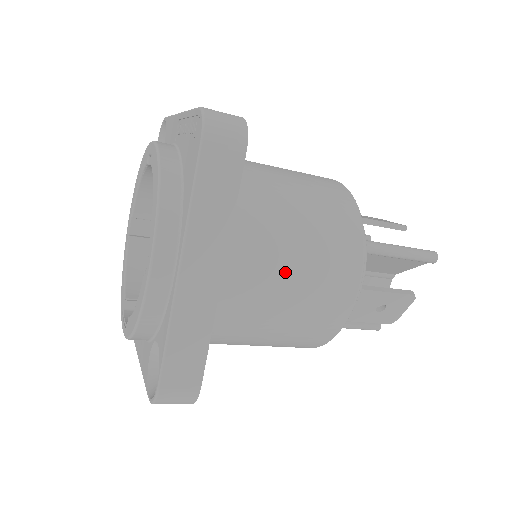
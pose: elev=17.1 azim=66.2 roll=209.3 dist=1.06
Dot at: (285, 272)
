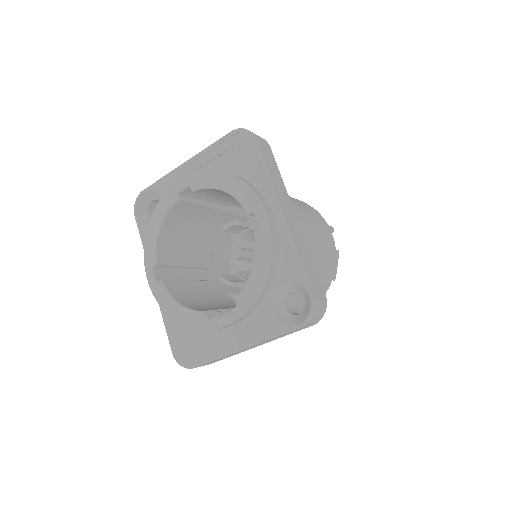
Dot at: (308, 222)
